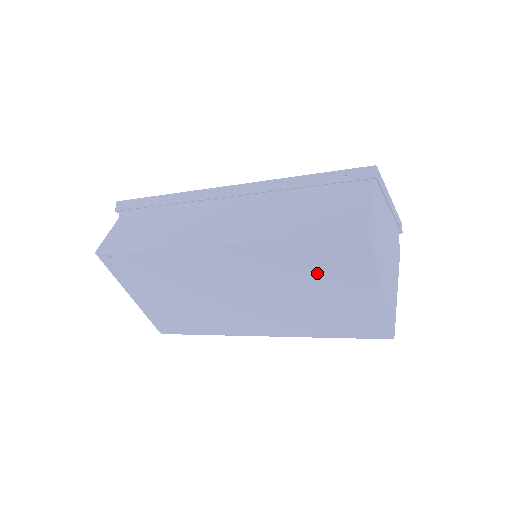
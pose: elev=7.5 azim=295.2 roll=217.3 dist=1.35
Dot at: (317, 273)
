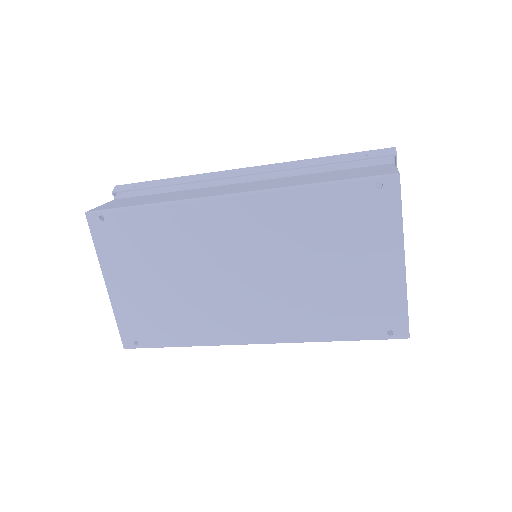
Dot at: (338, 235)
